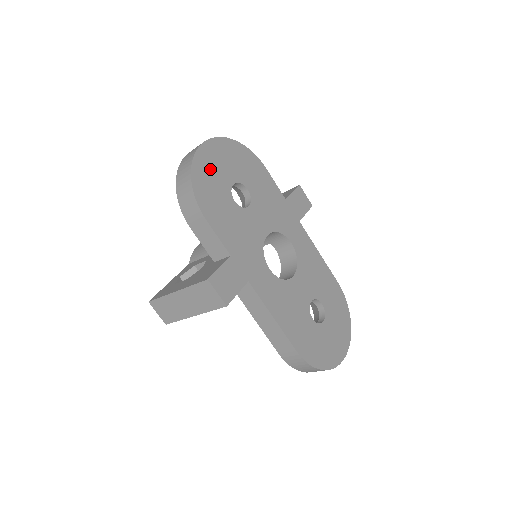
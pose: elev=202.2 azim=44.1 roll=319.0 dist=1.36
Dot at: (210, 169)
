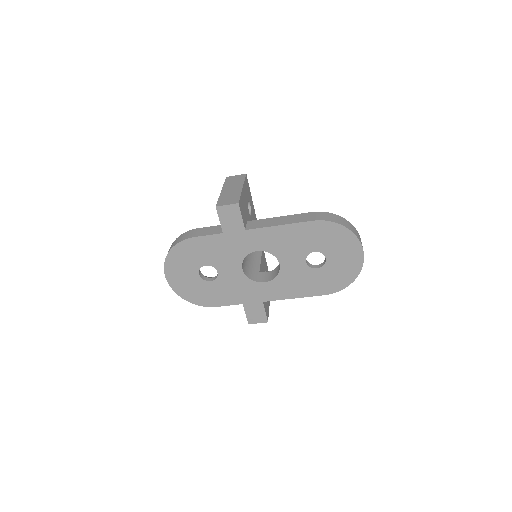
Dot at: (186, 286)
